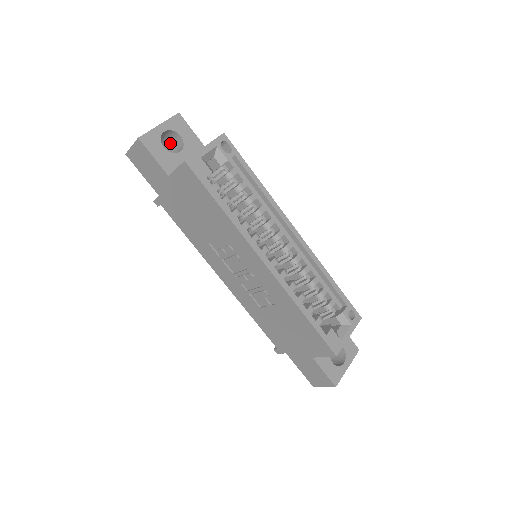
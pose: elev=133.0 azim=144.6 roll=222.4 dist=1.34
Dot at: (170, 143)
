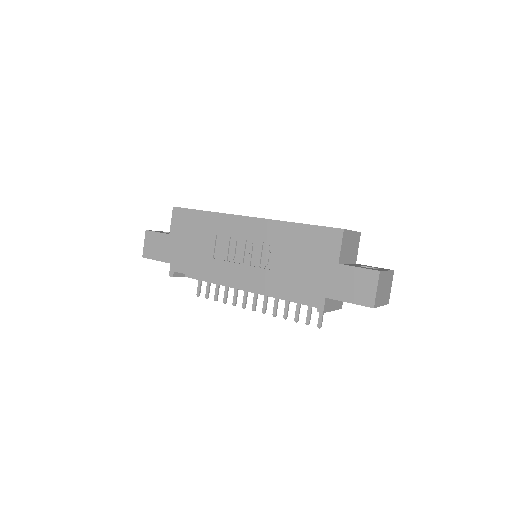
Dot at: occluded
